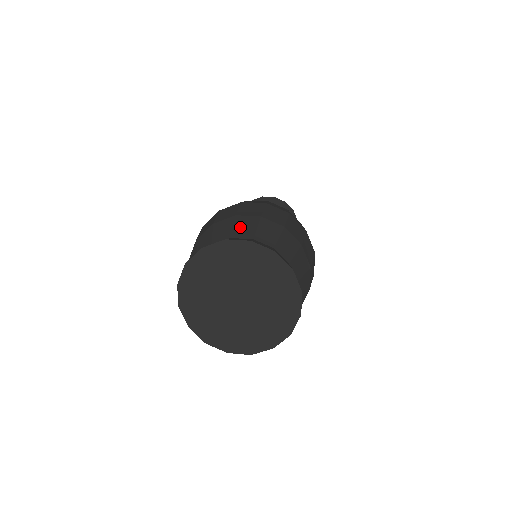
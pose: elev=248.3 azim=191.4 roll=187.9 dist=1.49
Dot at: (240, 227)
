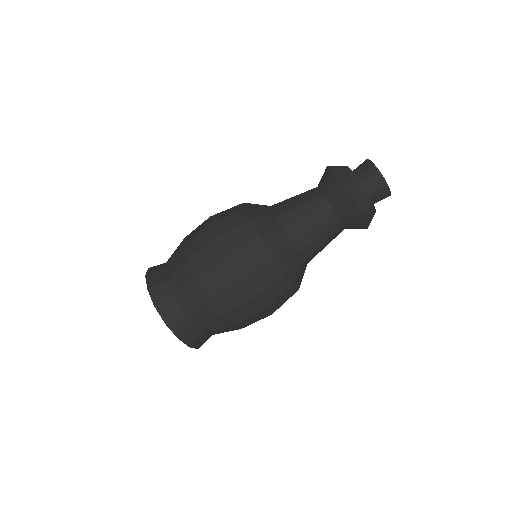
Dot at: (173, 261)
